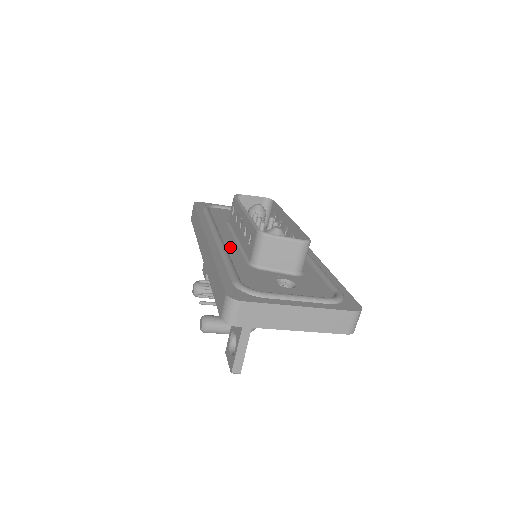
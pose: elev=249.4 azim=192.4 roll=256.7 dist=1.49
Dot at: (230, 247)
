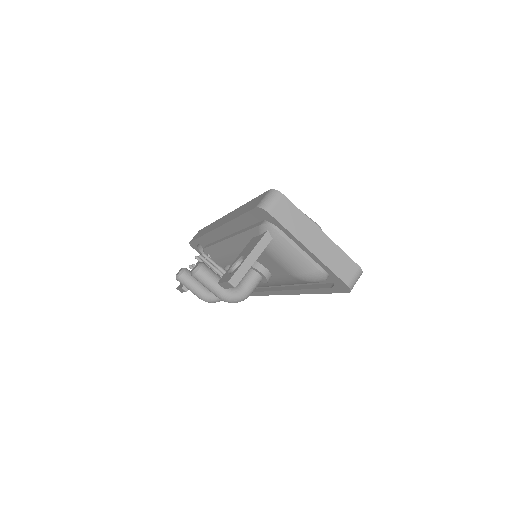
Dot at: occluded
